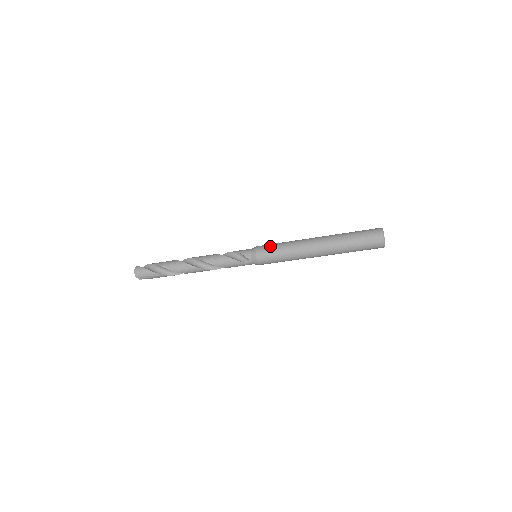
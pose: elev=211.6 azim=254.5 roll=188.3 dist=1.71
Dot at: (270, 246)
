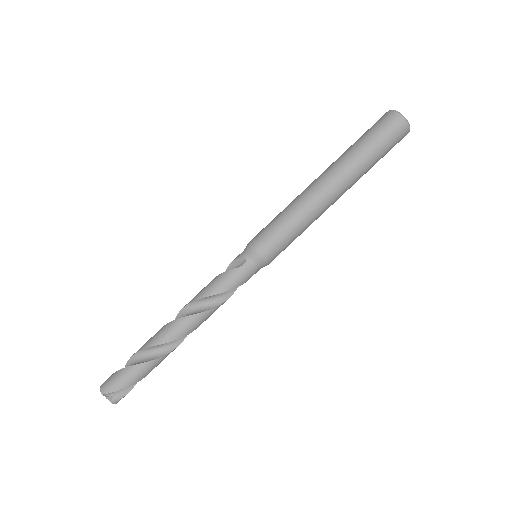
Dot at: occluded
